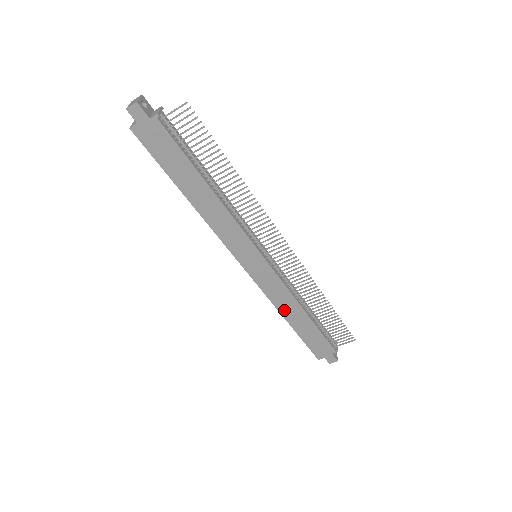
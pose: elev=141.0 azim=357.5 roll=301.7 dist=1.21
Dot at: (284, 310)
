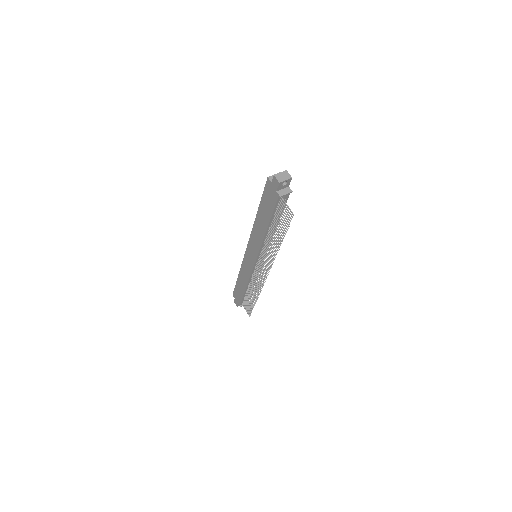
Dot at: (241, 275)
